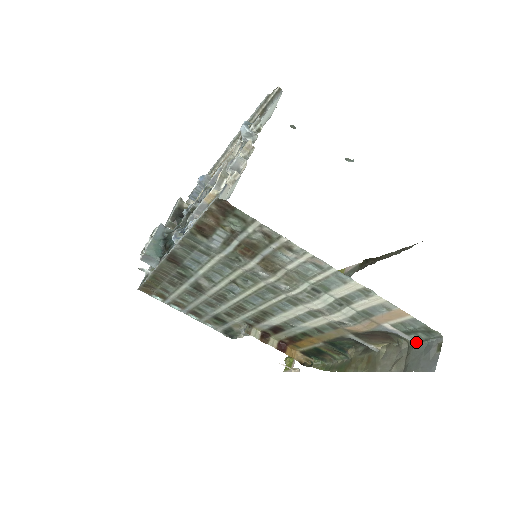
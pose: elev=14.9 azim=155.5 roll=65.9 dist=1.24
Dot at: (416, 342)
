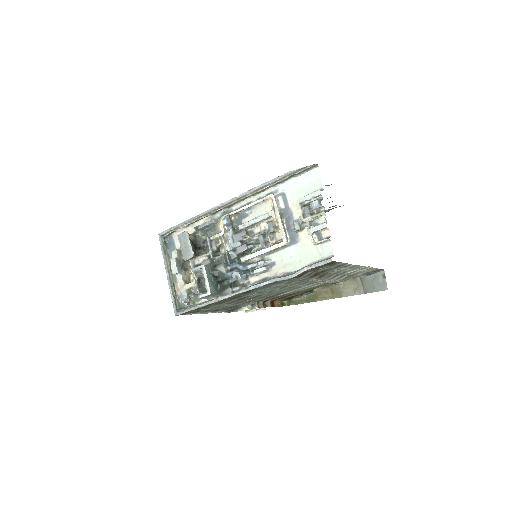
Dot at: (366, 275)
